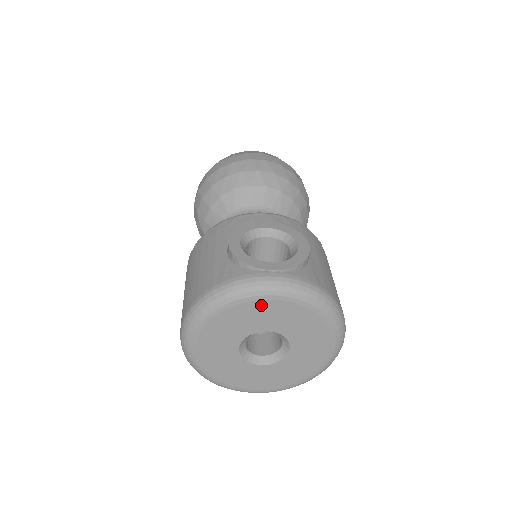
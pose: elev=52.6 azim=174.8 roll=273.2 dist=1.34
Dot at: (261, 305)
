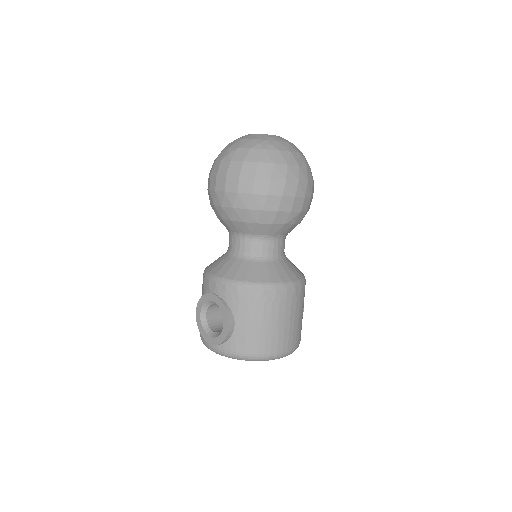
Dot at: occluded
